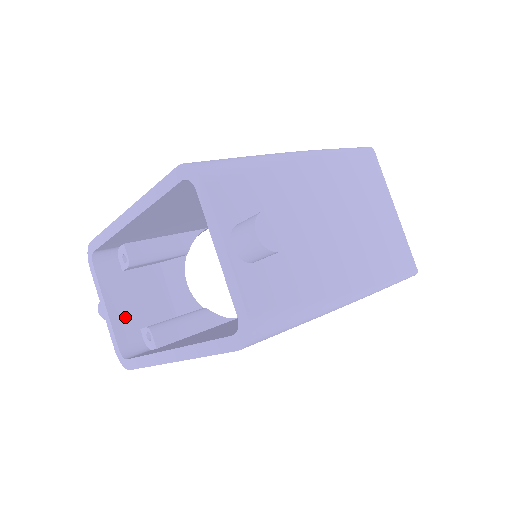
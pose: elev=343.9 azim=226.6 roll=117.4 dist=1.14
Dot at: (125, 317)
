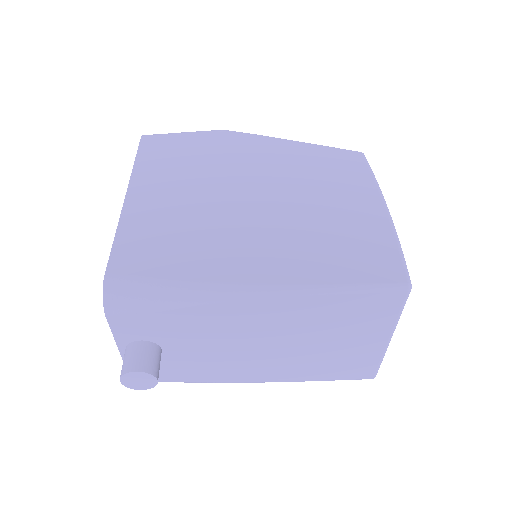
Dot at: occluded
